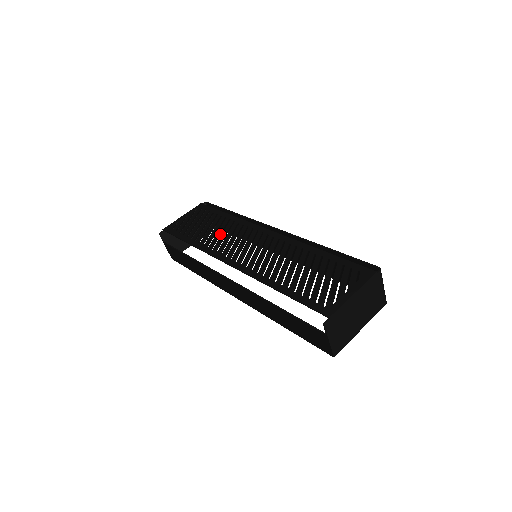
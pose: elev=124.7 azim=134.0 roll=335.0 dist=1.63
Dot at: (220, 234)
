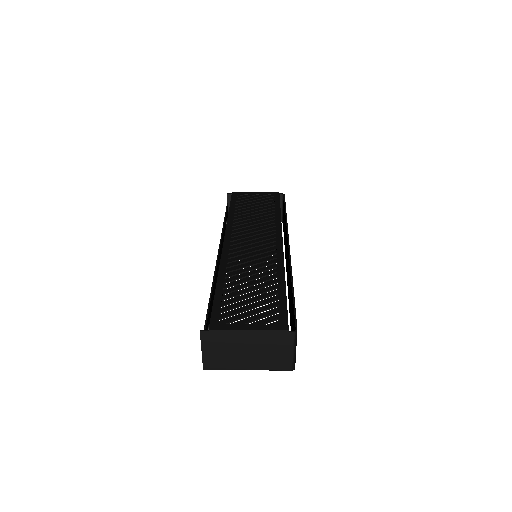
Dot at: (253, 221)
